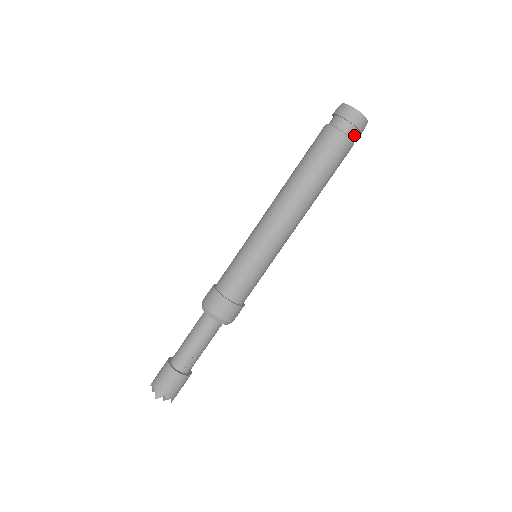
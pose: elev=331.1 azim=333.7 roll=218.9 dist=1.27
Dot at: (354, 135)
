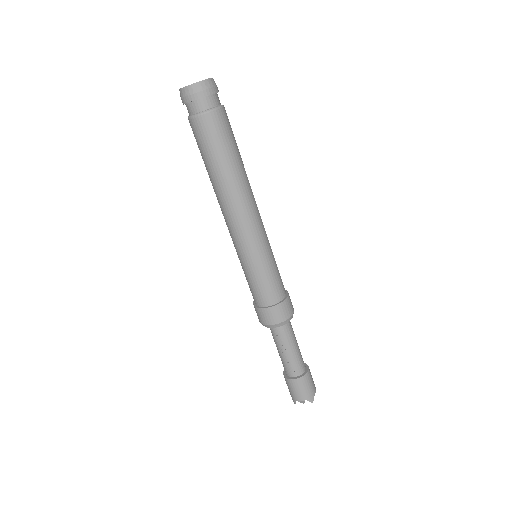
Dot at: (202, 106)
